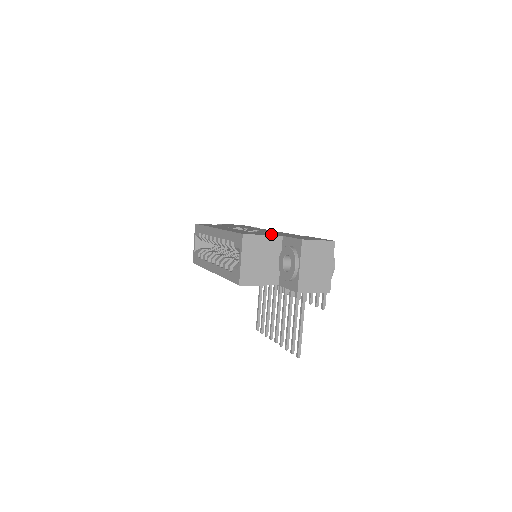
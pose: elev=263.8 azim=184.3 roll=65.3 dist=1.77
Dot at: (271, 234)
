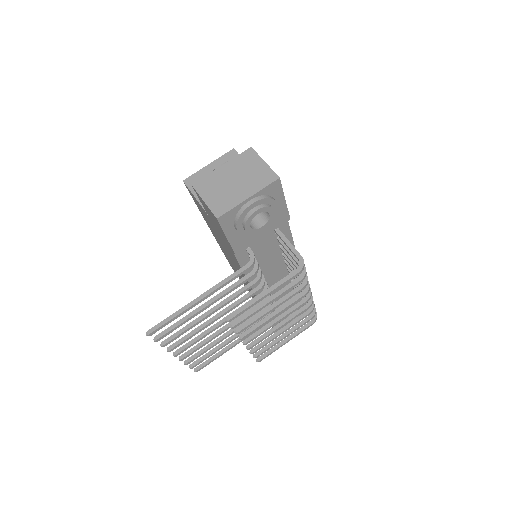
Dot at: occluded
